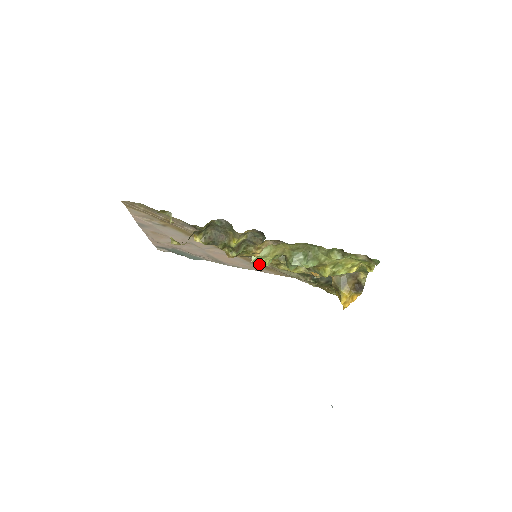
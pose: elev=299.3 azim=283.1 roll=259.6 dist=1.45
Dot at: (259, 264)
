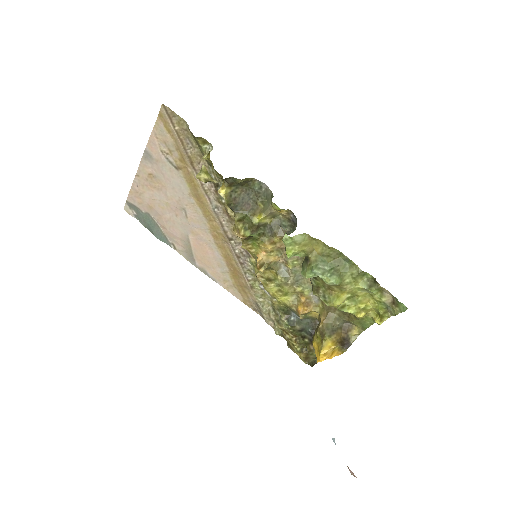
Dot at: (260, 263)
